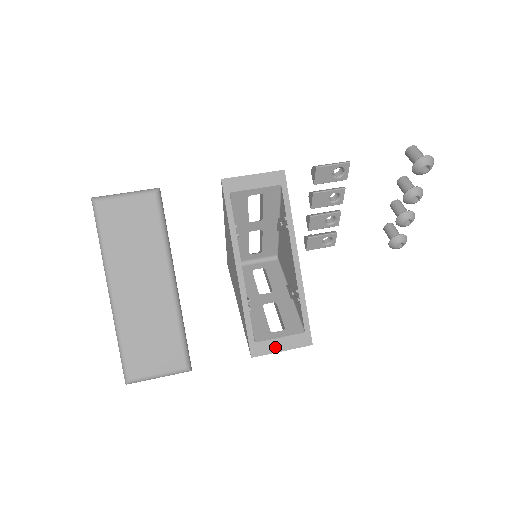
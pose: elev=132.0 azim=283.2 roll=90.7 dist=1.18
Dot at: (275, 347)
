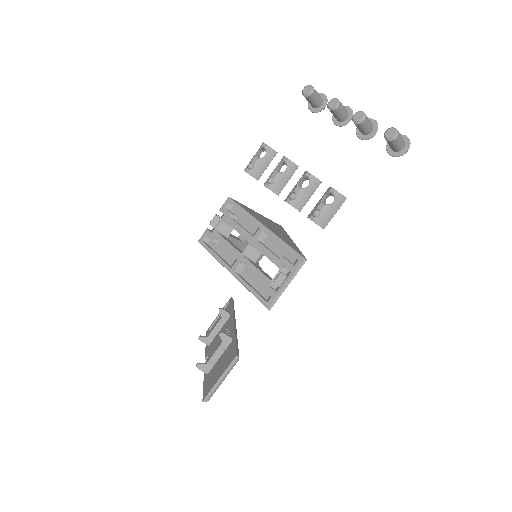
Dot at: occluded
